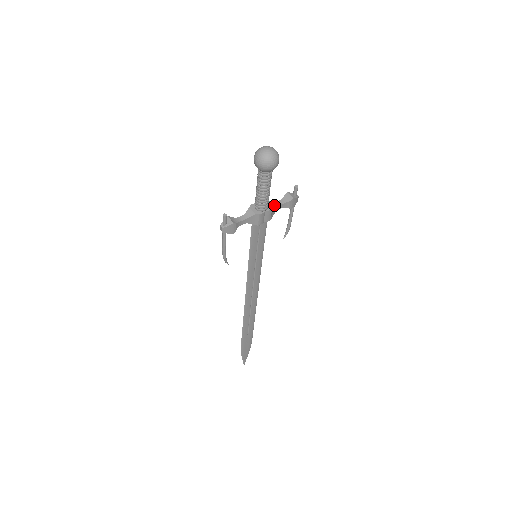
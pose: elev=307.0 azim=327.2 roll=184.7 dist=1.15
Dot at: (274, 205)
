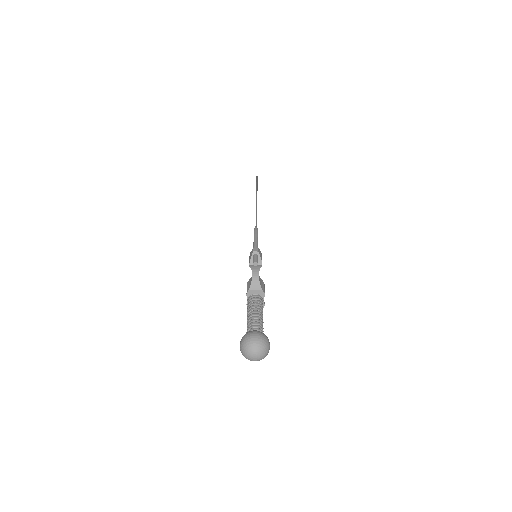
Dot at: (258, 285)
